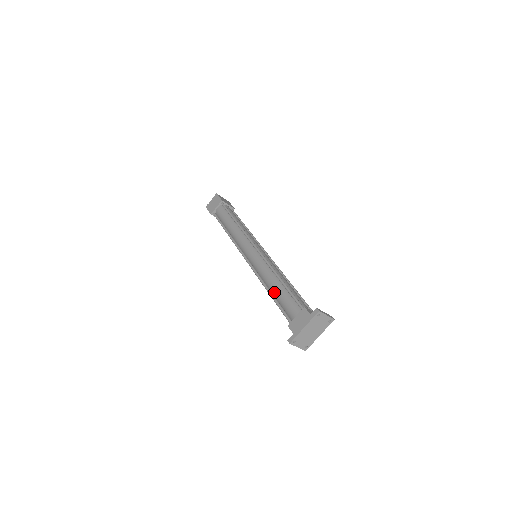
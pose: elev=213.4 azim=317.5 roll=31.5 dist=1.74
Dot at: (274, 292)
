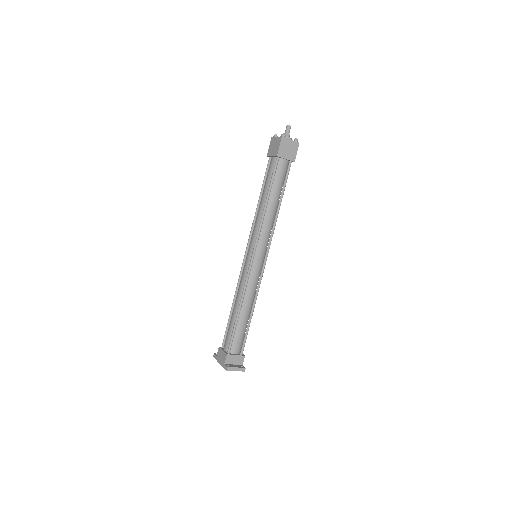
Dot at: (232, 312)
